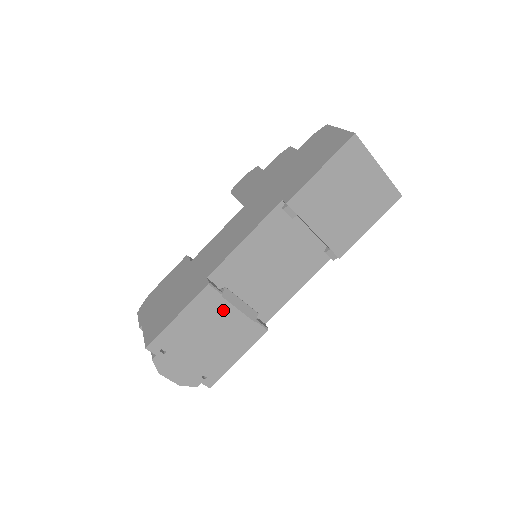
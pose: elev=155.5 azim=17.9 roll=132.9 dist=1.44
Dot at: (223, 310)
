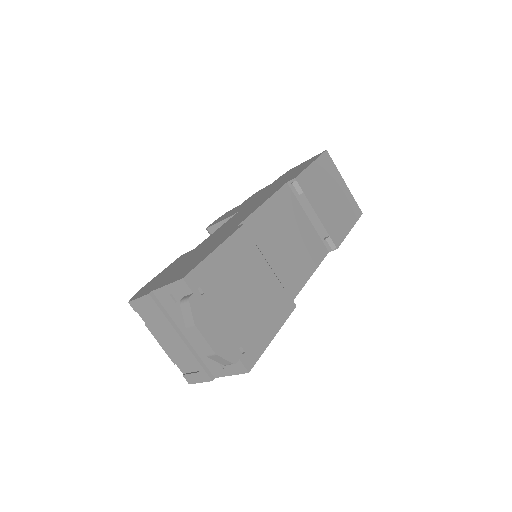
Dot at: (257, 261)
